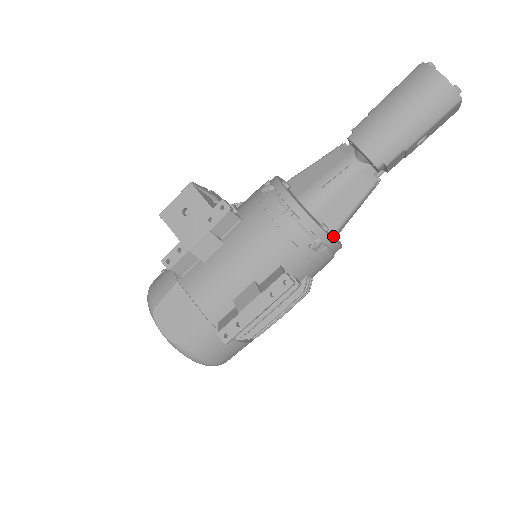
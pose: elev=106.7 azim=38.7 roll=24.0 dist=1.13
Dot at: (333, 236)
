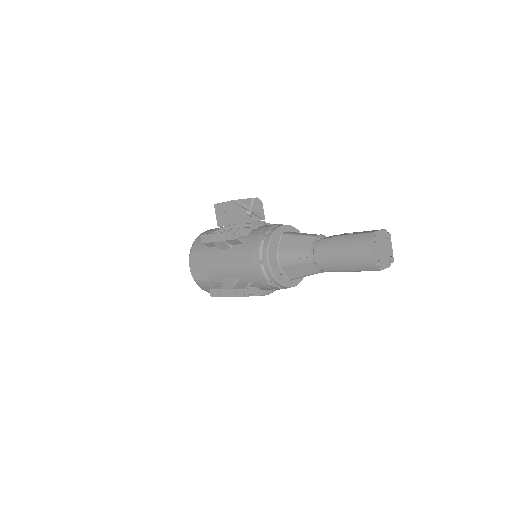
Dot at: (290, 280)
